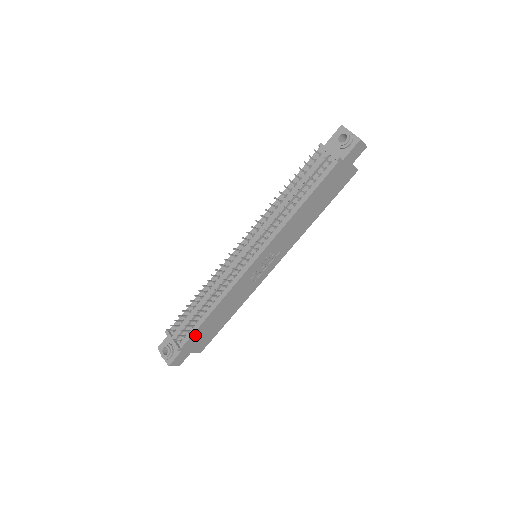
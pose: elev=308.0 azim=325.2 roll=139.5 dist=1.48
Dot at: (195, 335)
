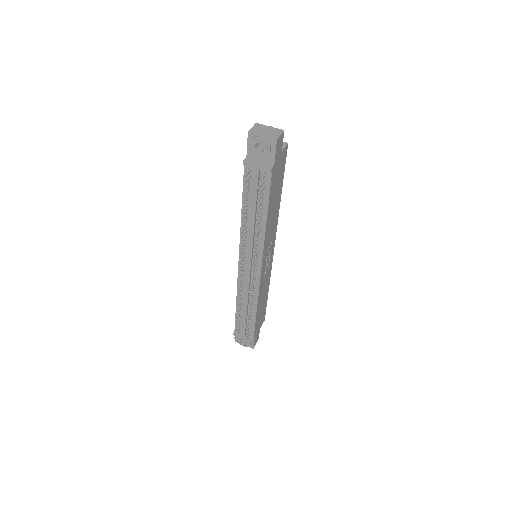
Dot at: (256, 326)
